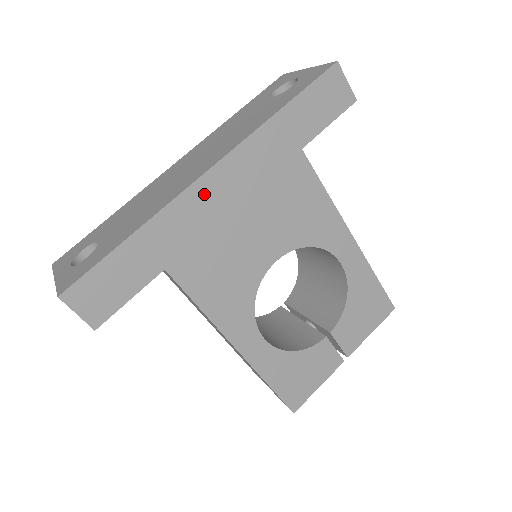
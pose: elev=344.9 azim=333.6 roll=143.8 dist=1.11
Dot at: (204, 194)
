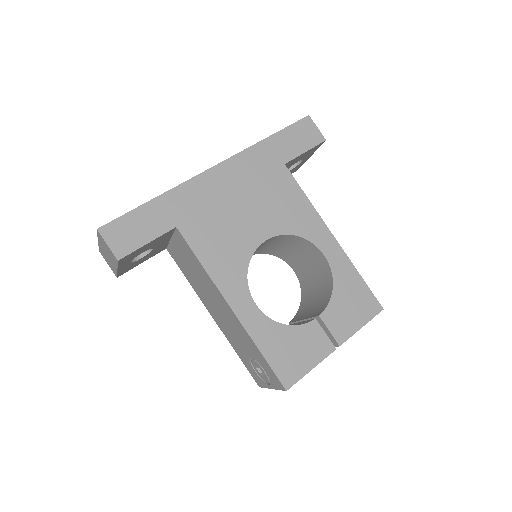
Dot at: (210, 181)
